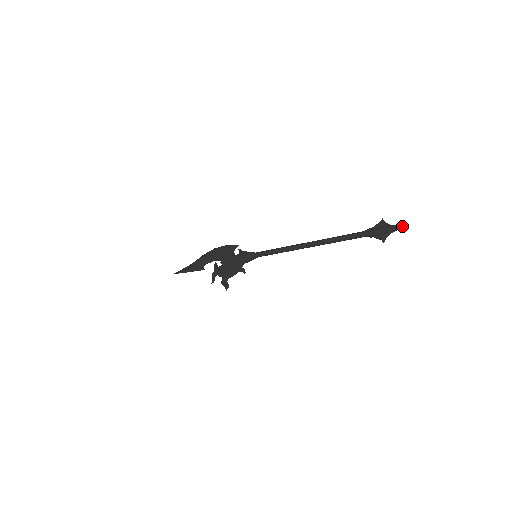
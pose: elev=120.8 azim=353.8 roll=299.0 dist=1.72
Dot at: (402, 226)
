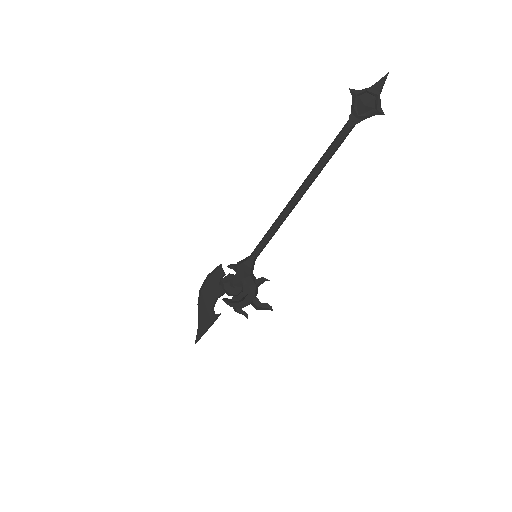
Dot at: (385, 76)
